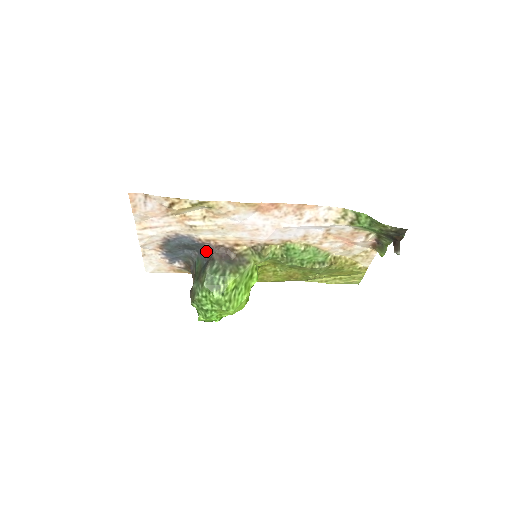
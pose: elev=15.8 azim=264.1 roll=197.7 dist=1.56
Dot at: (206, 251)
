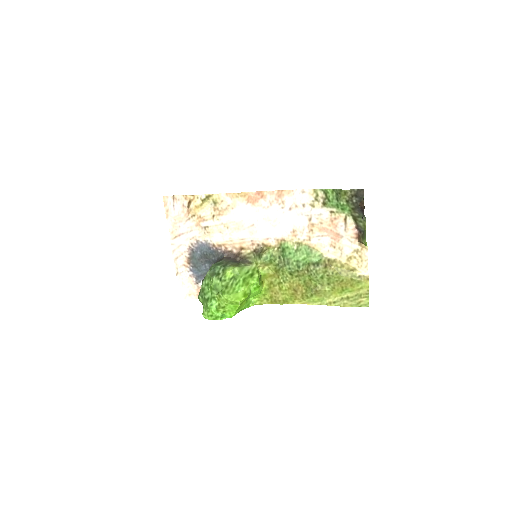
Dot at: (219, 258)
